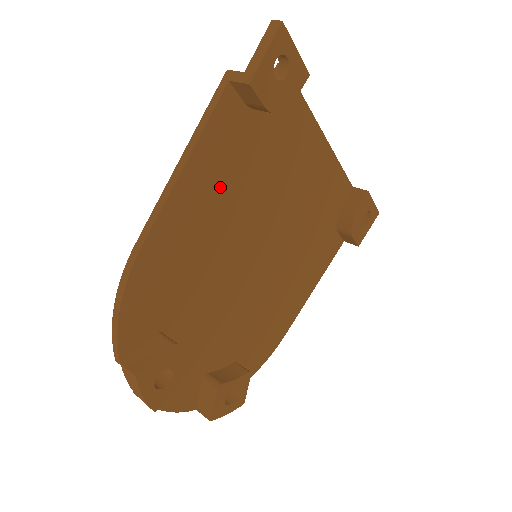
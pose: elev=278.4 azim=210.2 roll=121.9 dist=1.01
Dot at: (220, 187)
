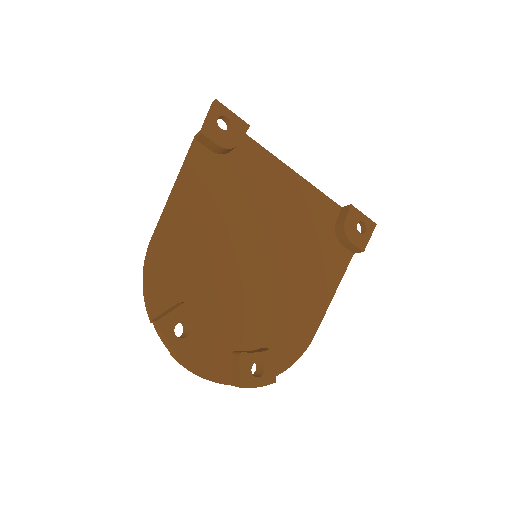
Dot at: (206, 202)
